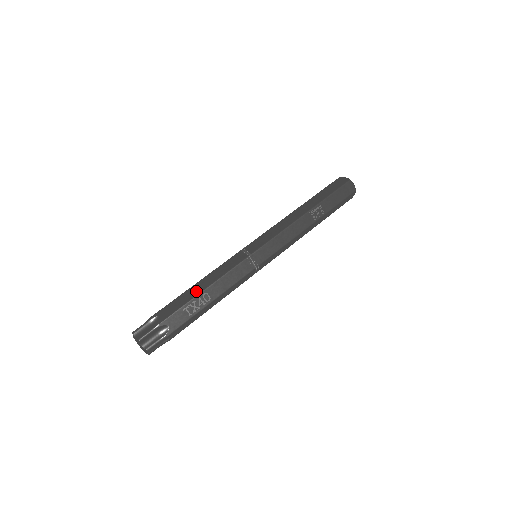
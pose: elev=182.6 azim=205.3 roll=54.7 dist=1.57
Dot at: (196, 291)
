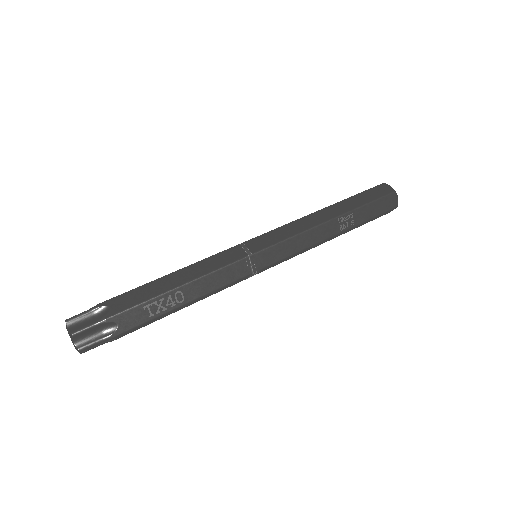
Dot at: (168, 285)
